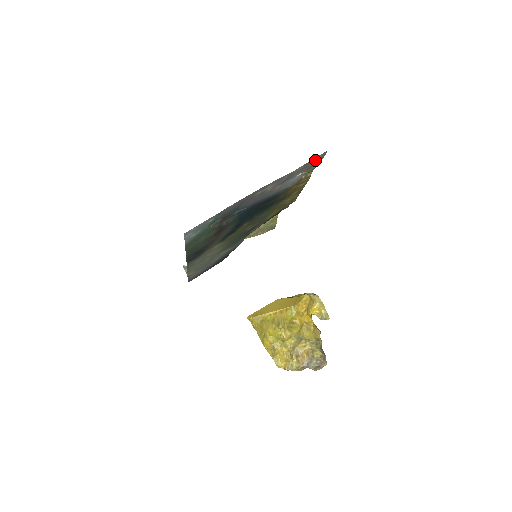
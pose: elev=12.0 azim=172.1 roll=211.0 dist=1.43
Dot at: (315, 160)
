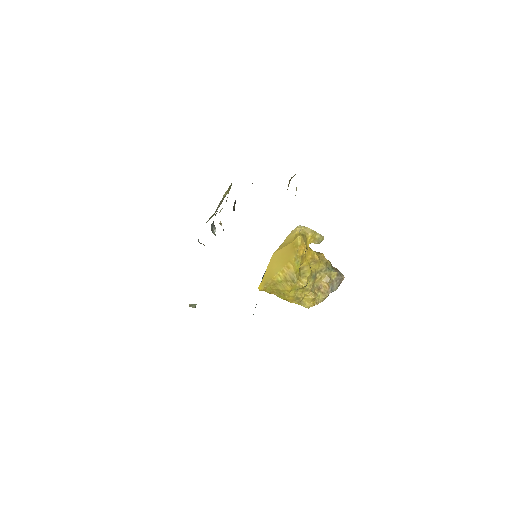
Dot at: occluded
